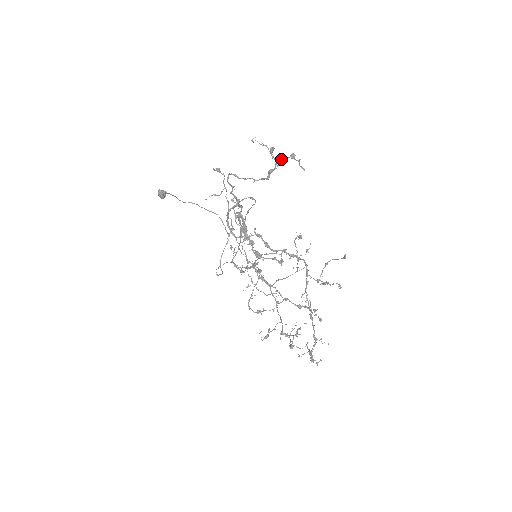
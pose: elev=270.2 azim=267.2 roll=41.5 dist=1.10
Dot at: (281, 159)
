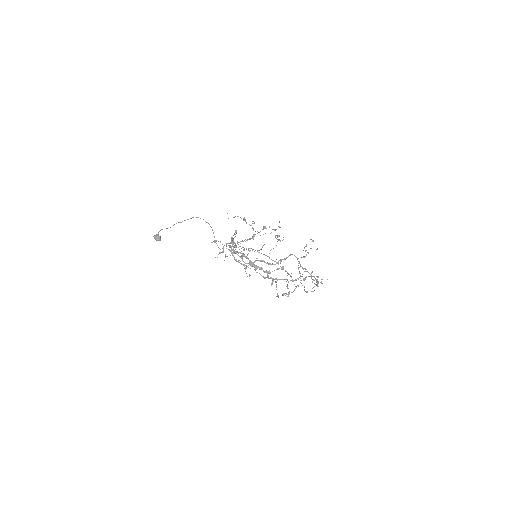
Dot at: occluded
